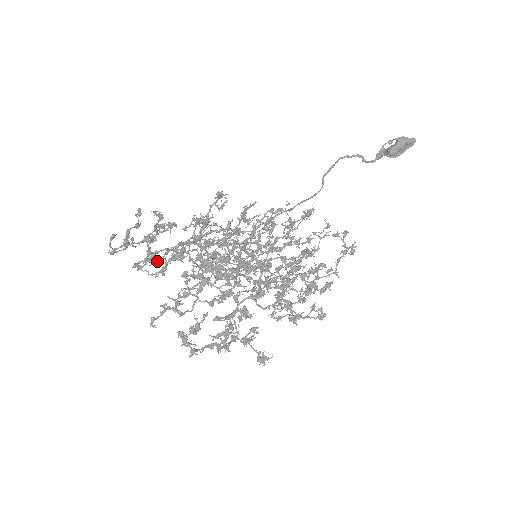
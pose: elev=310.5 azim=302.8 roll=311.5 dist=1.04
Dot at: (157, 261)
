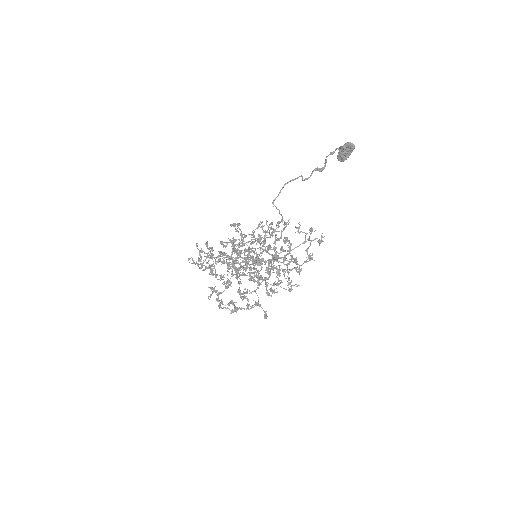
Dot at: (205, 268)
